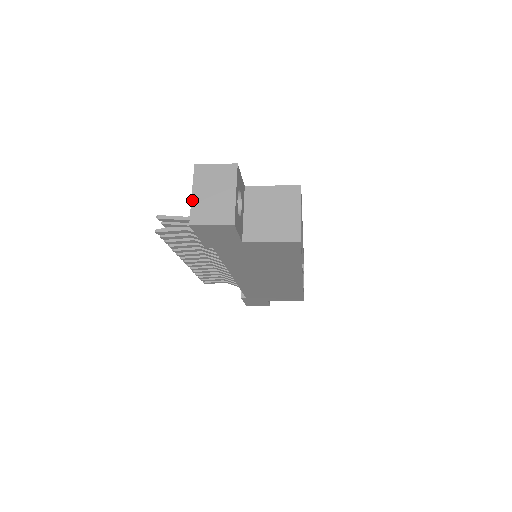
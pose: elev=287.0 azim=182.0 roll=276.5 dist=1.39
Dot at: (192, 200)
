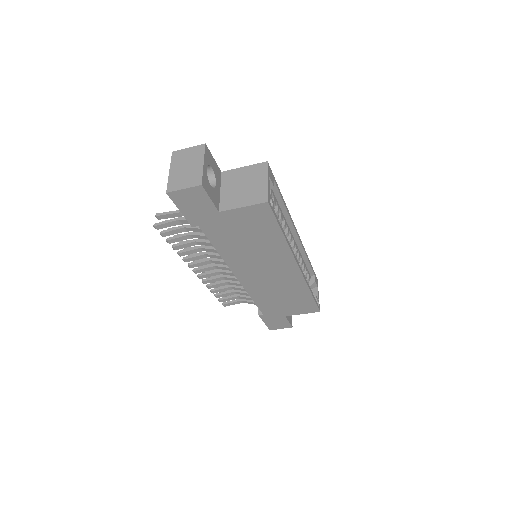
Dot at: (169, 175)
